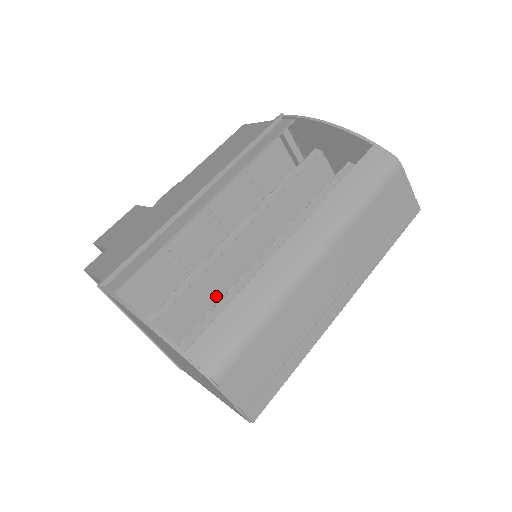
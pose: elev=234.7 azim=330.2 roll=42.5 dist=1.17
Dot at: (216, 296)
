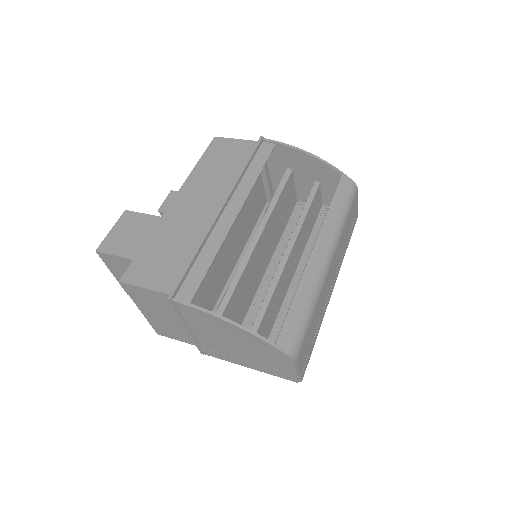
Dot at: (244, 293)
